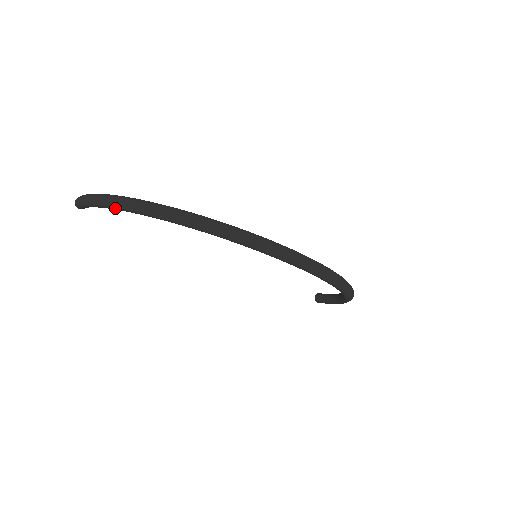
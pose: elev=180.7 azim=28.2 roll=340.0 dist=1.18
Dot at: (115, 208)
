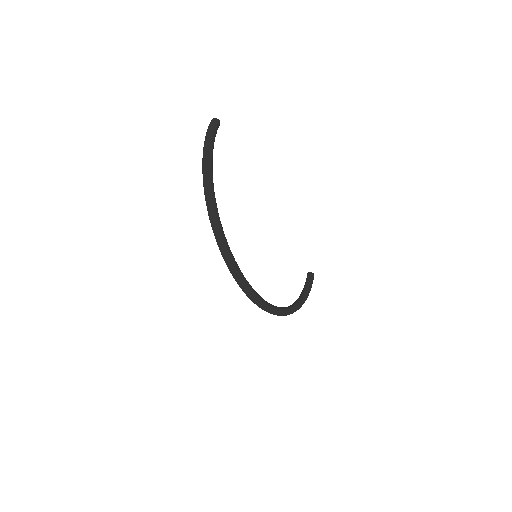
Dot at: (203, 173)
